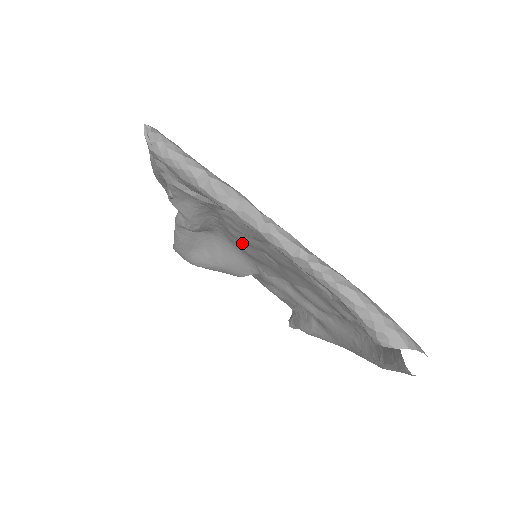
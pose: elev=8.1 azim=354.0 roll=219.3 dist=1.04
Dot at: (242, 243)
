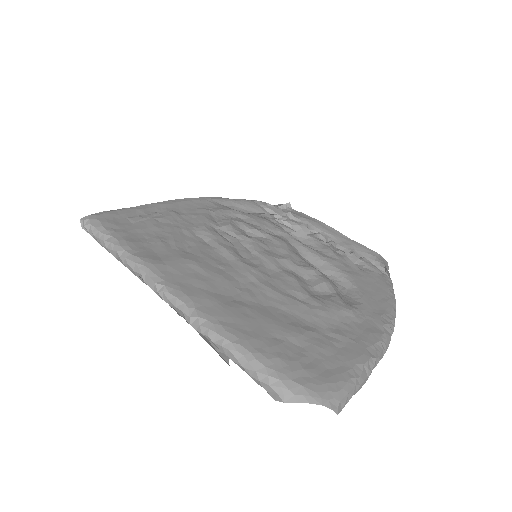
Dot at: occluded
